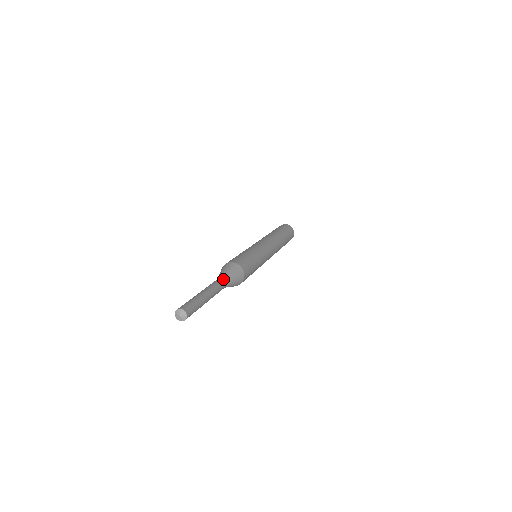
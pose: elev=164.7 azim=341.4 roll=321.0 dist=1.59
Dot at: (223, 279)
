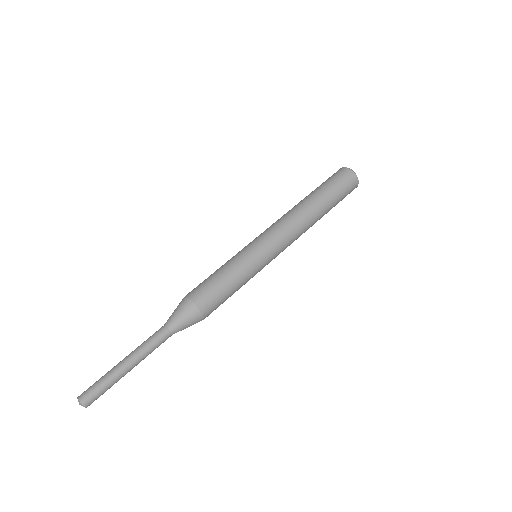
Dot at: (167, 333)
